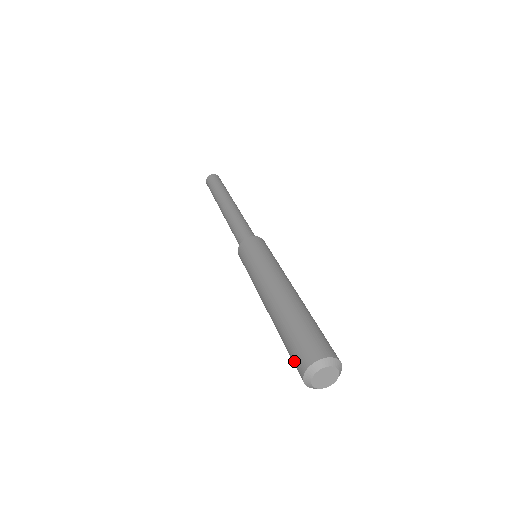
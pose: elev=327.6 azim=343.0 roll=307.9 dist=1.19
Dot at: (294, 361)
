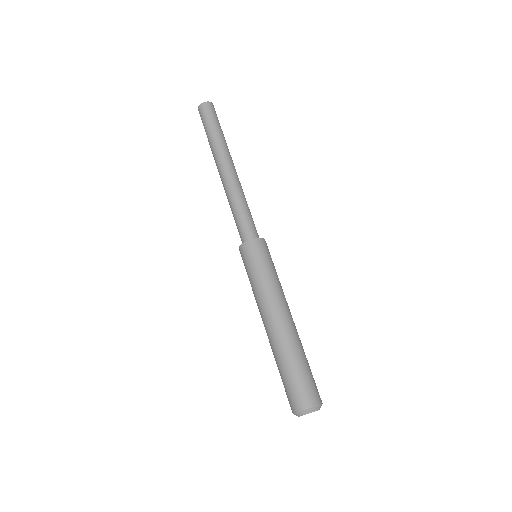
Dot at: occluded
